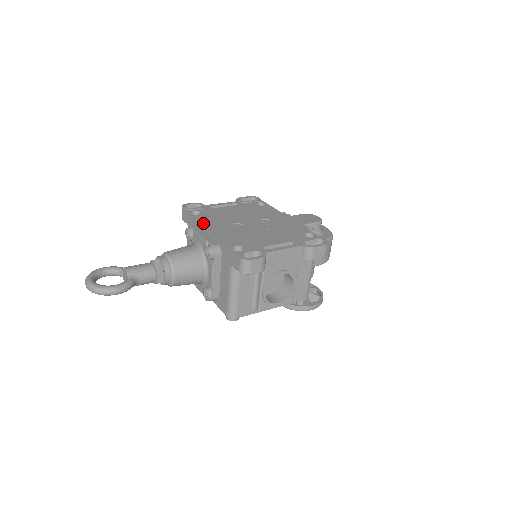
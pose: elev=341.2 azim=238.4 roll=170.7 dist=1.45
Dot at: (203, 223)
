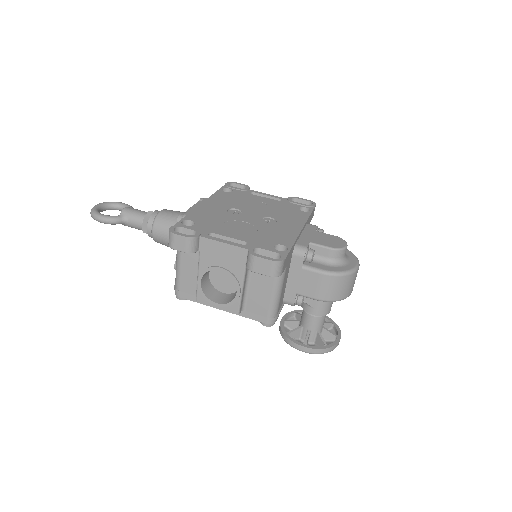
Dot at: (212, 198)
